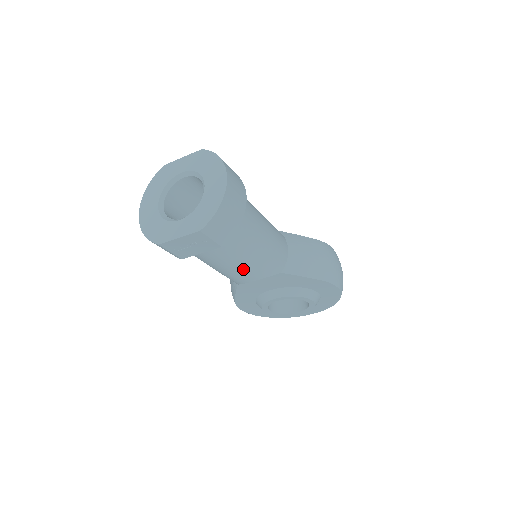
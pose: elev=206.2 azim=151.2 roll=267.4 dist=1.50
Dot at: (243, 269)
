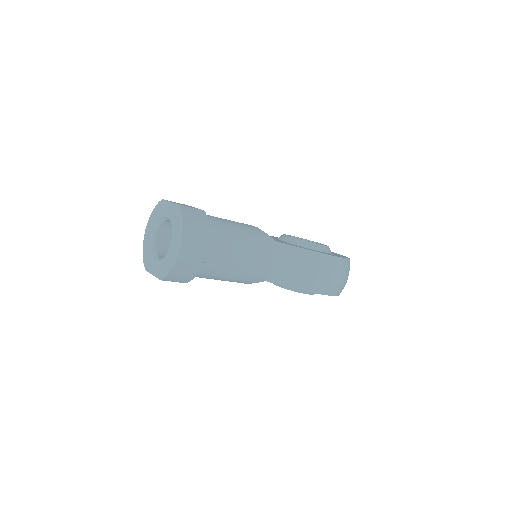
Dot at: occluded
